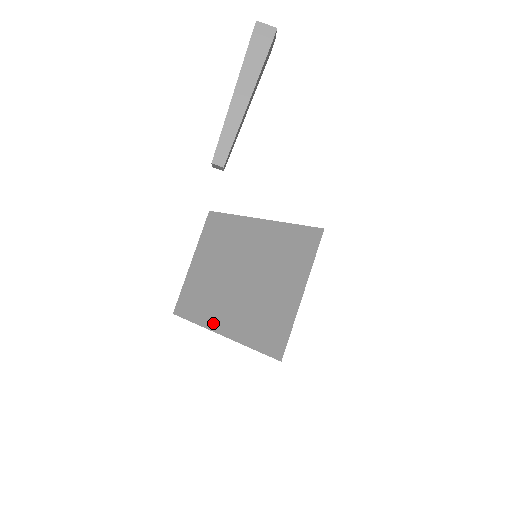
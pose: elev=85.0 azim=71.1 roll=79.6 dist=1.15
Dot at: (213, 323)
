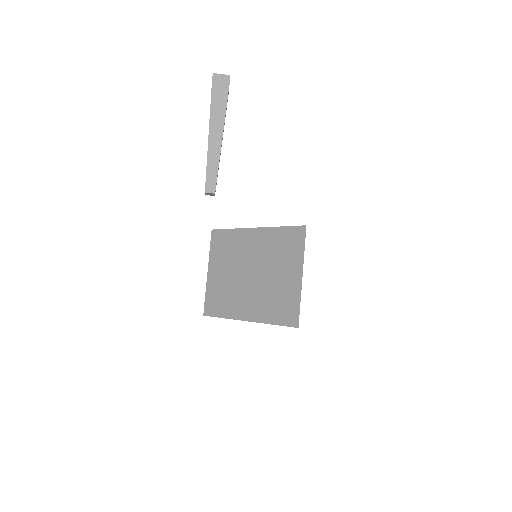
Dot at: (238, 314)
